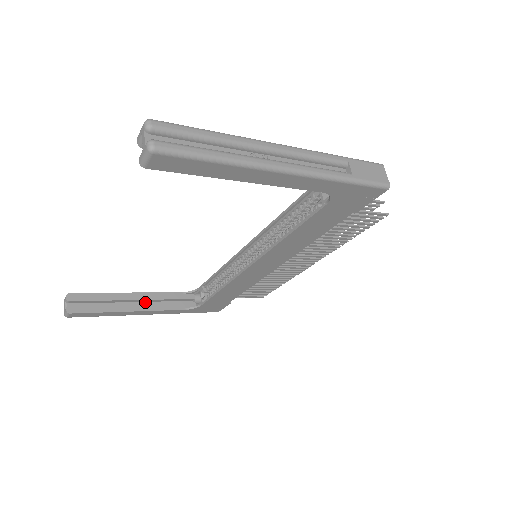
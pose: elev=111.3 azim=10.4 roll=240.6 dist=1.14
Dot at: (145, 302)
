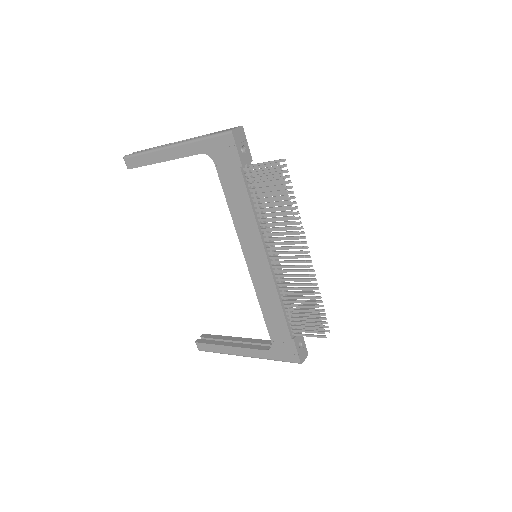
Dot at: occluded
